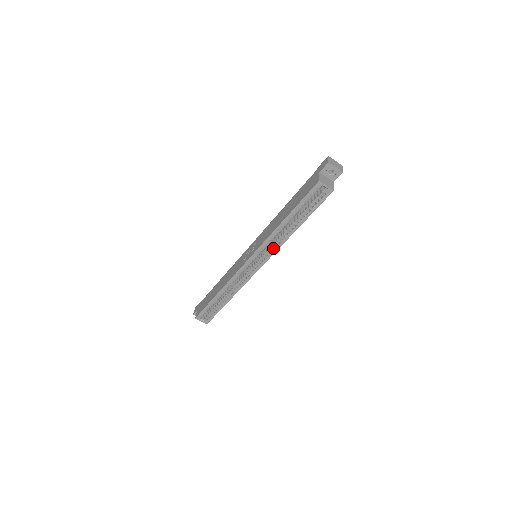
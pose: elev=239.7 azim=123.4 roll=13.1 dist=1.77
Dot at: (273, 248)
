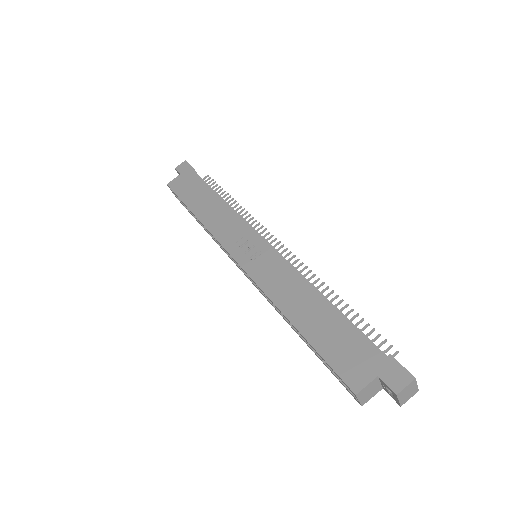
Dot at: occluded
